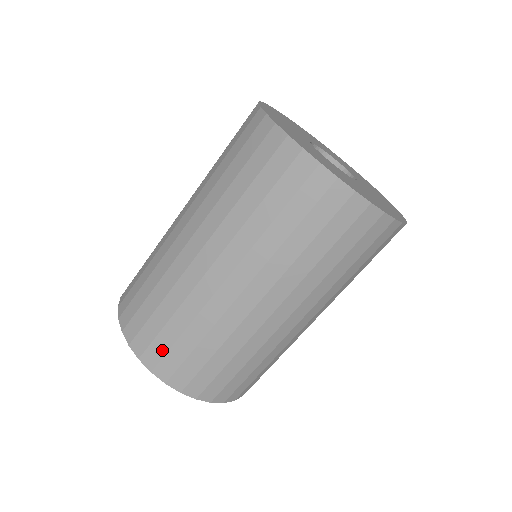
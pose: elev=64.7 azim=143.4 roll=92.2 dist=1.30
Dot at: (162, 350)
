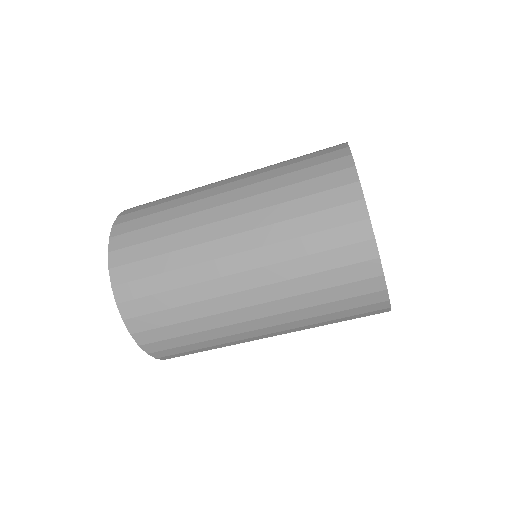
Dot at: (145, 310)
